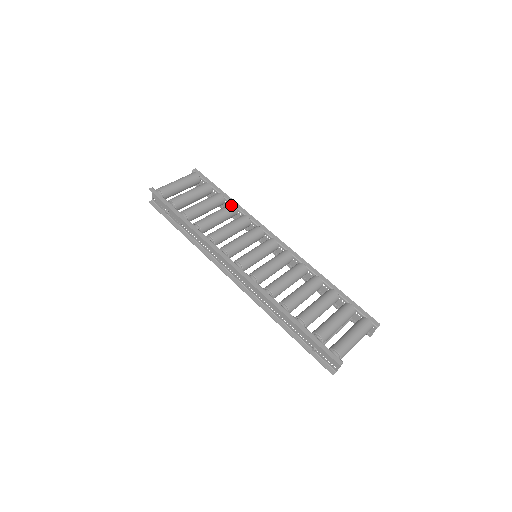
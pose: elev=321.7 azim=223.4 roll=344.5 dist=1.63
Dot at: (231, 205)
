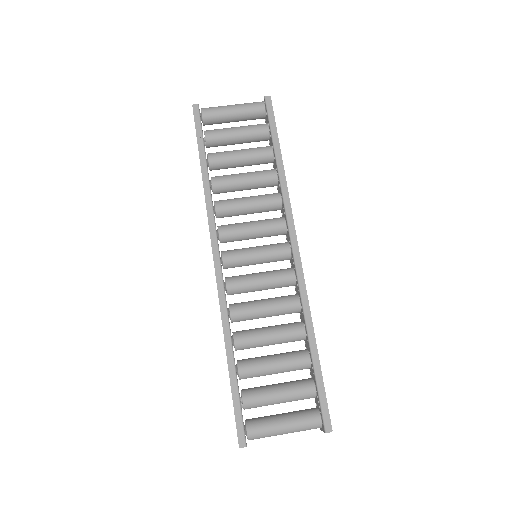
Dot at: (273, 172)
